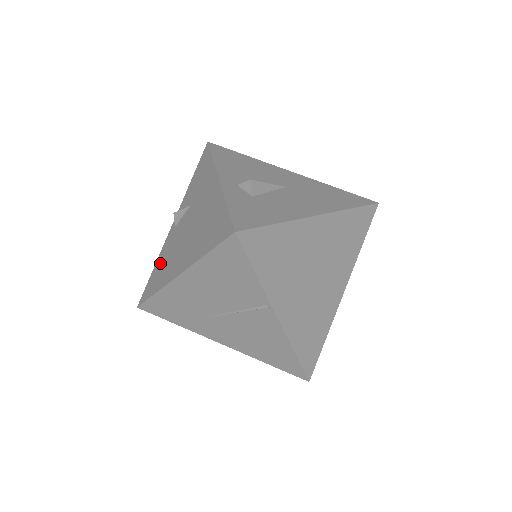
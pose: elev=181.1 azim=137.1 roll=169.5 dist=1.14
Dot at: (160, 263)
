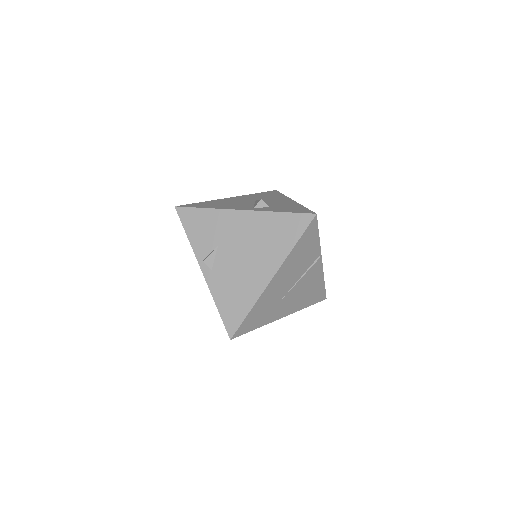
Dot at: (225, 297)
